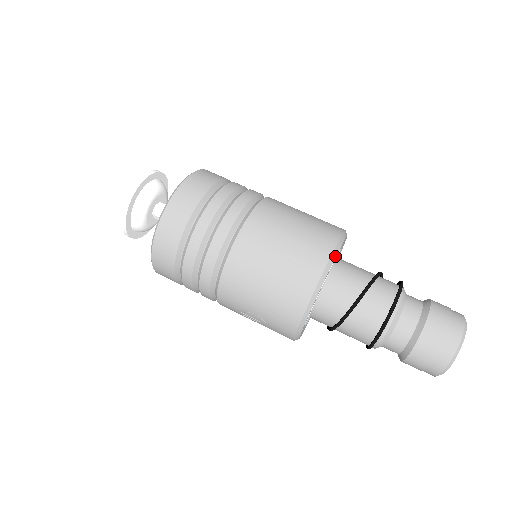
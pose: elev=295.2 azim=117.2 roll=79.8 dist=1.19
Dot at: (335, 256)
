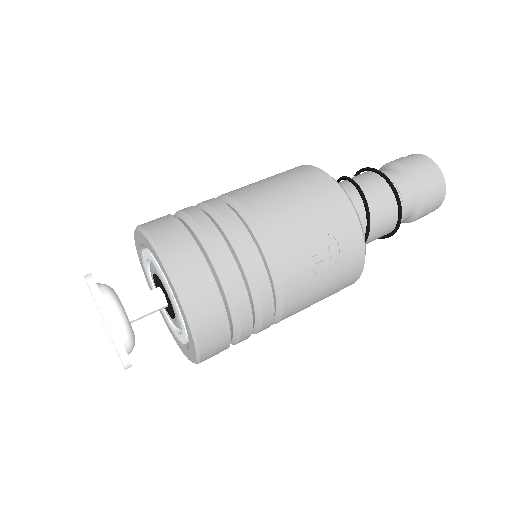
Dot at: occluded
